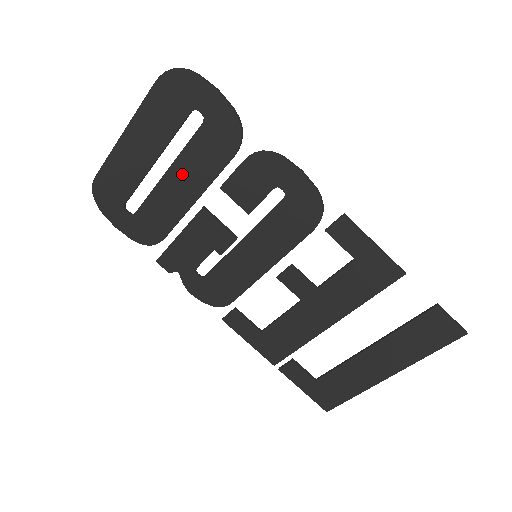
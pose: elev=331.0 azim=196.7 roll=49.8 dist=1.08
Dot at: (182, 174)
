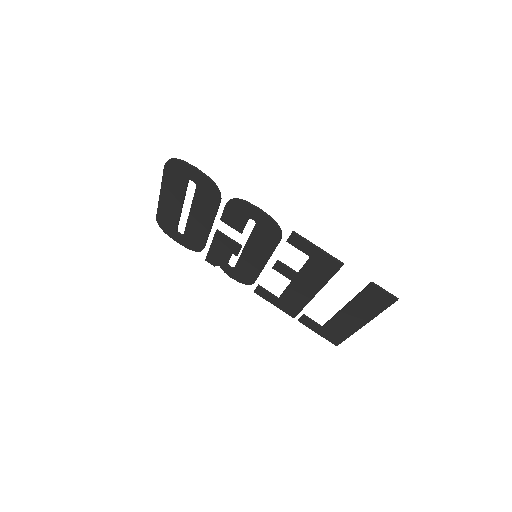
Dot at: (198, 213)
